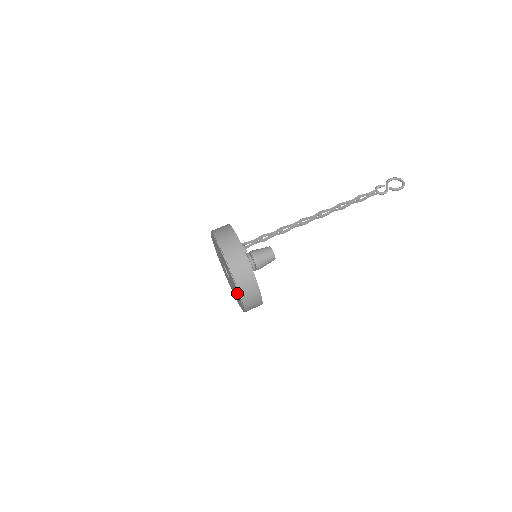
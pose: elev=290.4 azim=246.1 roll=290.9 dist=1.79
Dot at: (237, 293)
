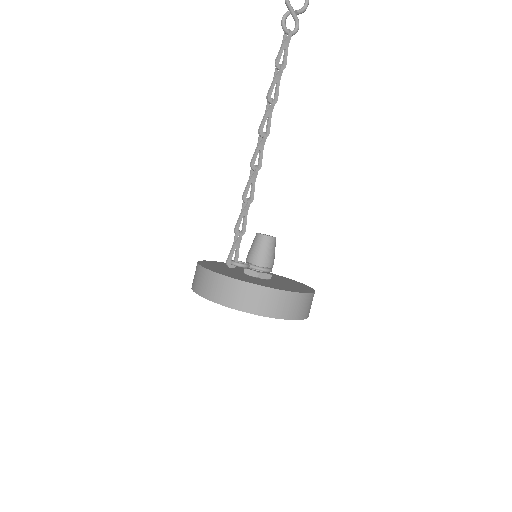
Dot at: occluded
